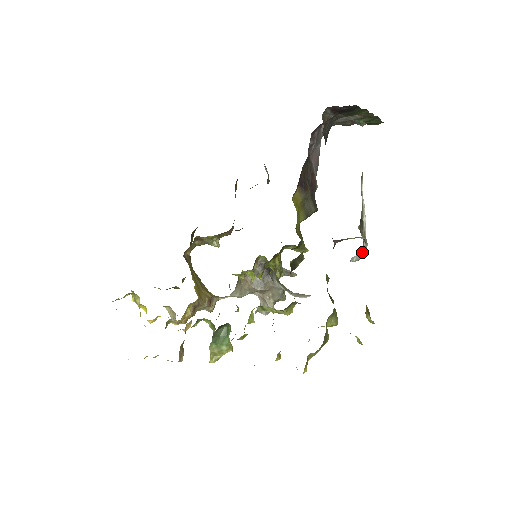
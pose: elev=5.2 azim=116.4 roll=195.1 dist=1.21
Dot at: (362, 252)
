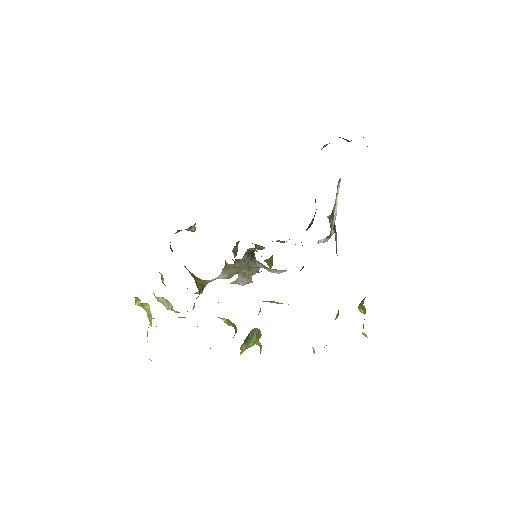
Dot at: (329, 237)
